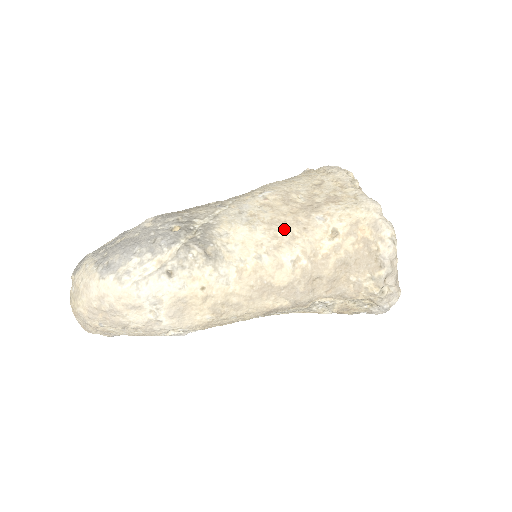
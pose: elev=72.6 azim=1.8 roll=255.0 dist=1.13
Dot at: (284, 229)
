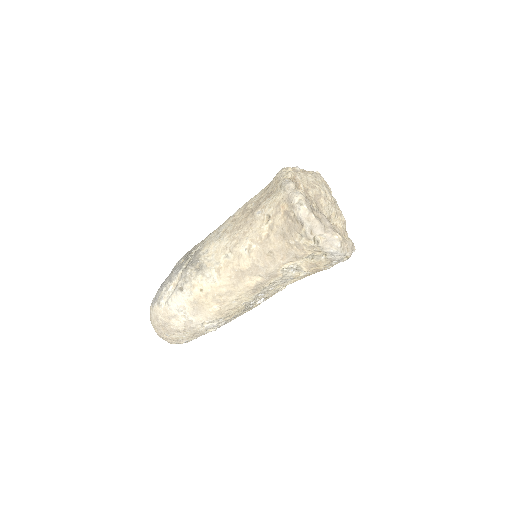
Dot at: (239, 231)
